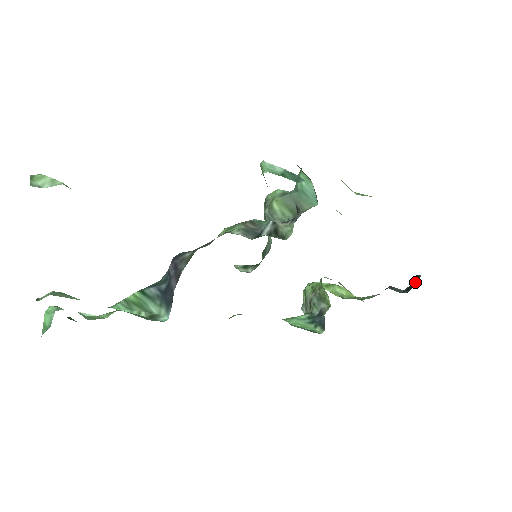
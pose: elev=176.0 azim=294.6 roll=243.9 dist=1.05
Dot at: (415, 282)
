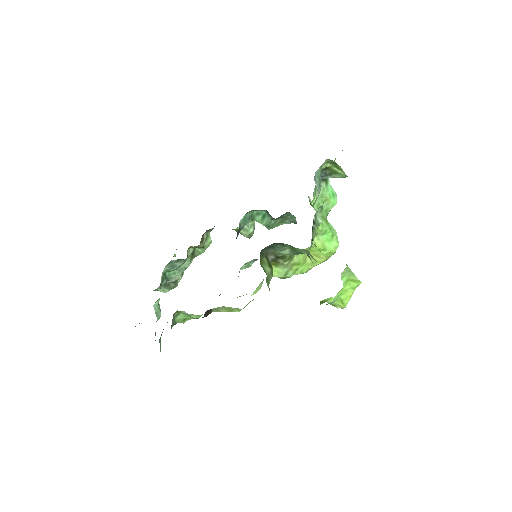
Dot at: occluded
